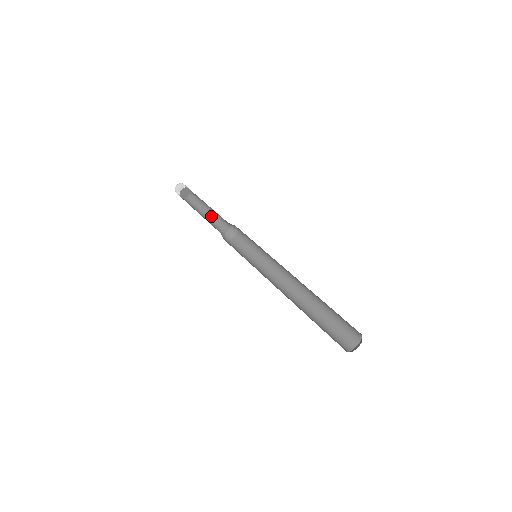
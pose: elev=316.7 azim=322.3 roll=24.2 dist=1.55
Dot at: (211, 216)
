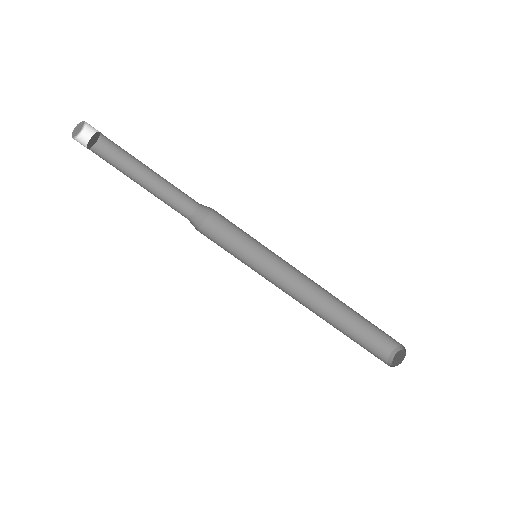
Dot at: (158, 182)
